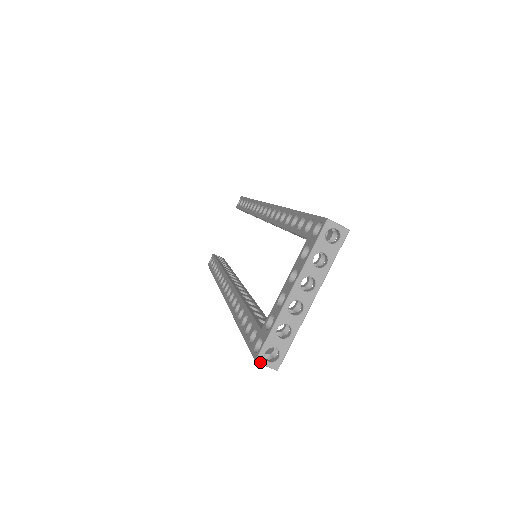
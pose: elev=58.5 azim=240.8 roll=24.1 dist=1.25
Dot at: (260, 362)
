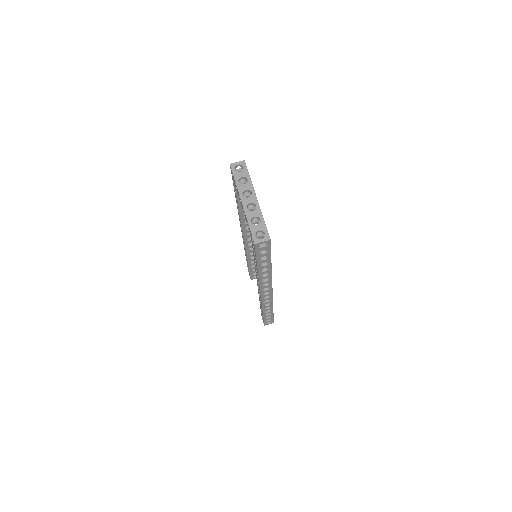
Dot at: (257, 242)
